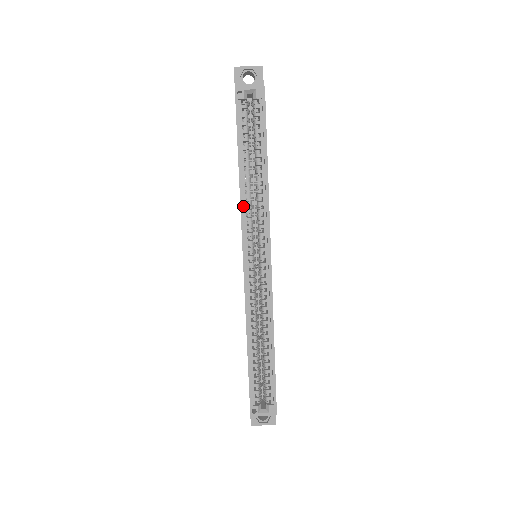
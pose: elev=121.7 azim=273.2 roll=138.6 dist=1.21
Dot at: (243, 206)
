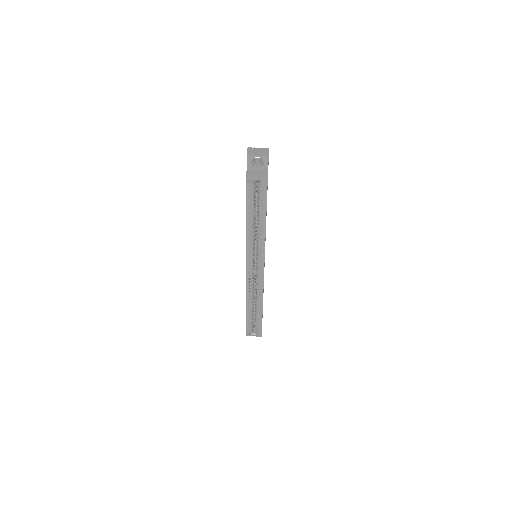
Dot at: (248, 241)
